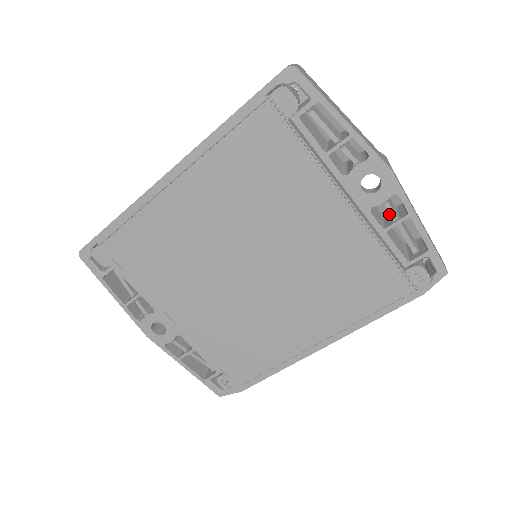
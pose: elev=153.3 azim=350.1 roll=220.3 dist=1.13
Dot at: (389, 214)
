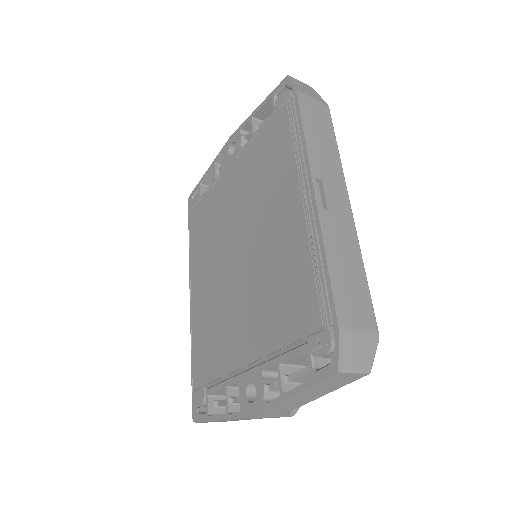
Dot at: occluded
